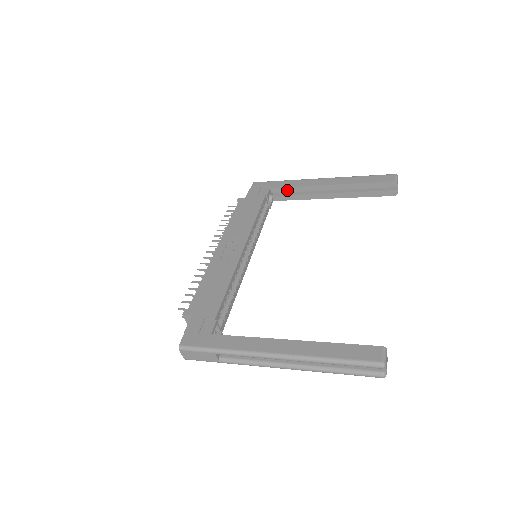
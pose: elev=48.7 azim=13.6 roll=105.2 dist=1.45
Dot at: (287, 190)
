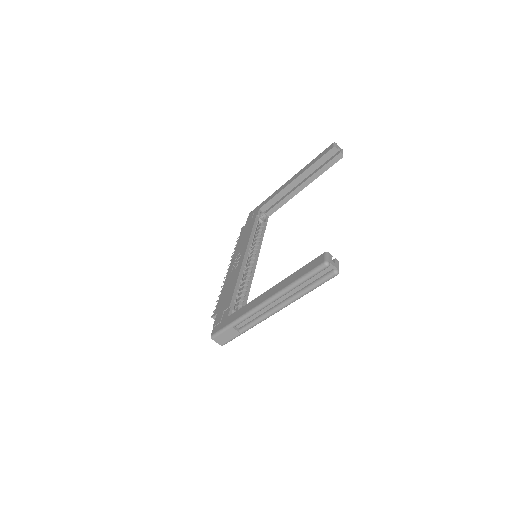
Dot at: (271, 203)
